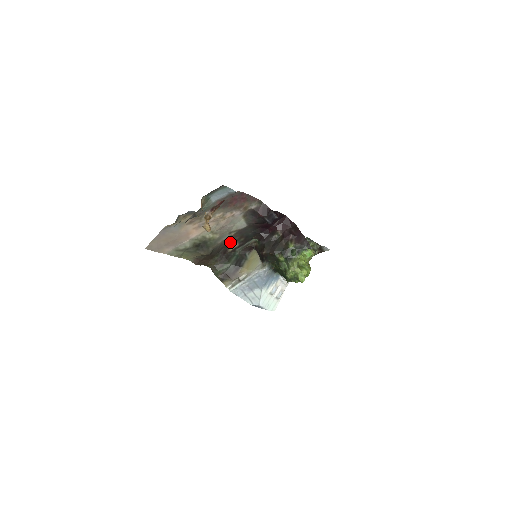
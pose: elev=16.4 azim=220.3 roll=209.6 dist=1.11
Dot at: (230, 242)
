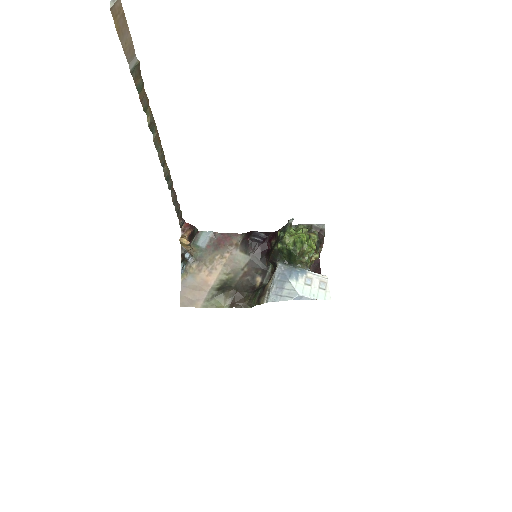
Dot at: (251, 278)
